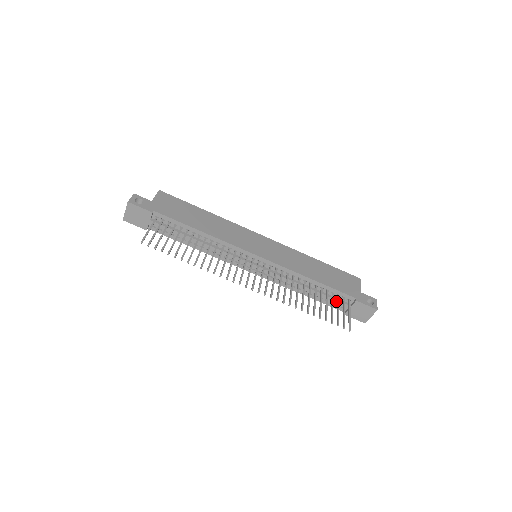
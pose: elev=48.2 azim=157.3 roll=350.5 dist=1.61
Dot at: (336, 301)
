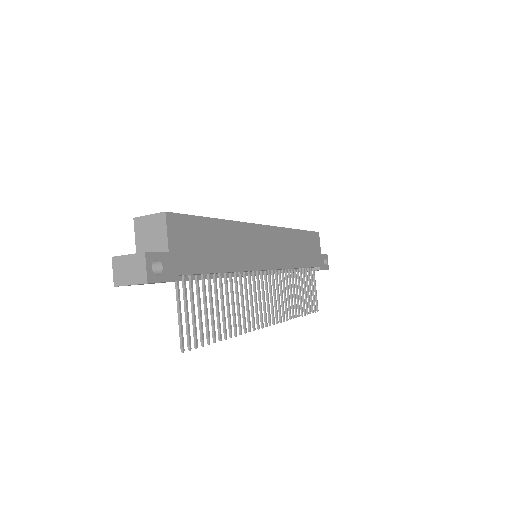
Dot at: occluded
